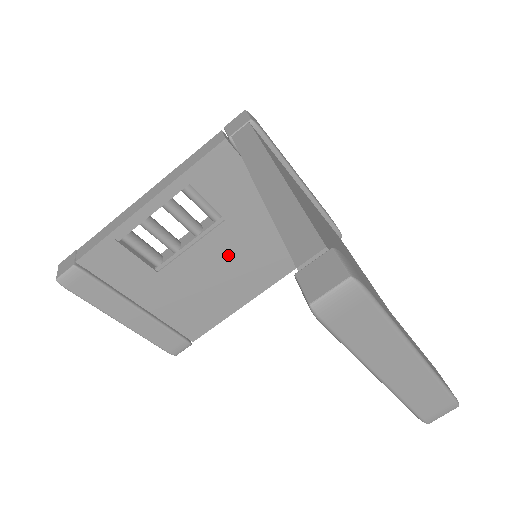
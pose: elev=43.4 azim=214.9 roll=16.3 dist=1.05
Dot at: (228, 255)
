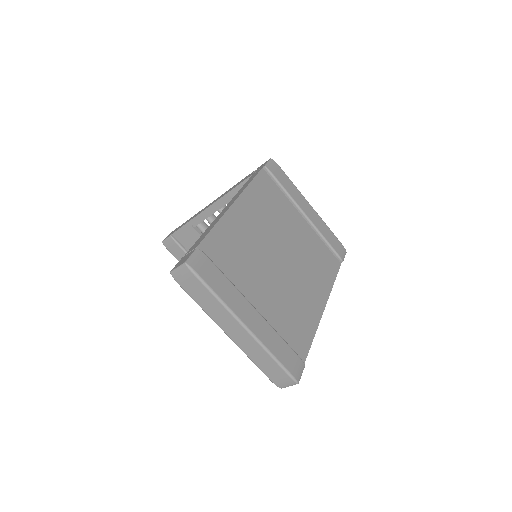
Dot at: occluded
